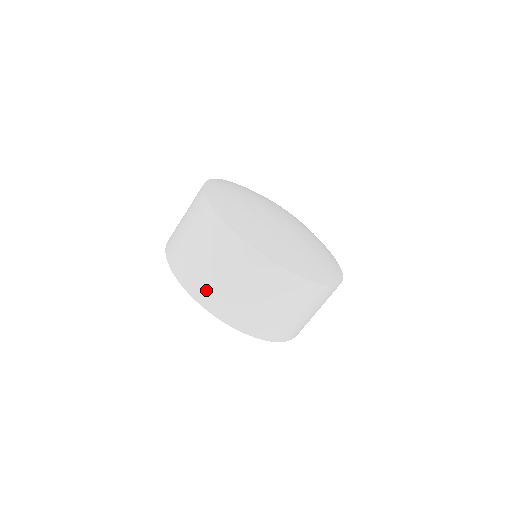
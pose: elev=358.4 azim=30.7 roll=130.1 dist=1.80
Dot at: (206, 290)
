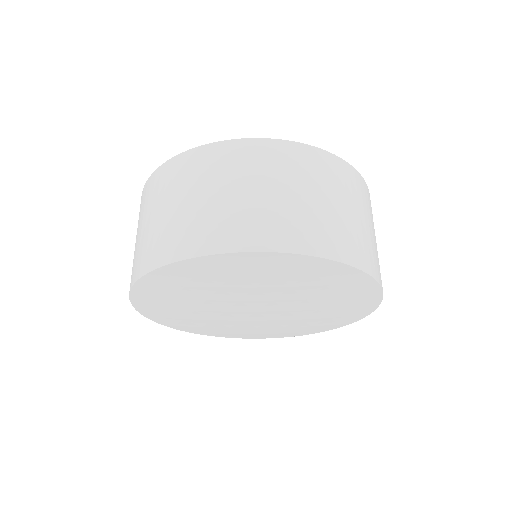
Dot at: occluded
